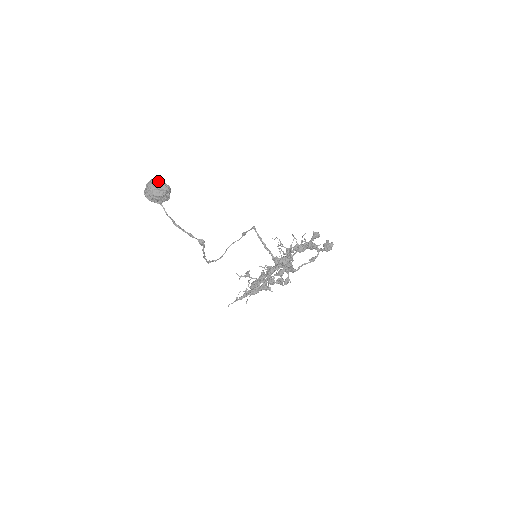
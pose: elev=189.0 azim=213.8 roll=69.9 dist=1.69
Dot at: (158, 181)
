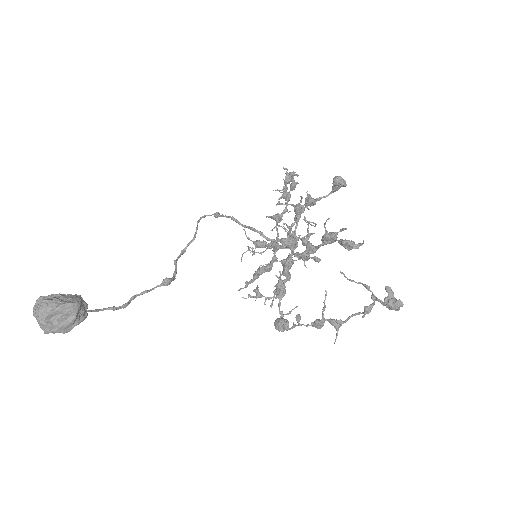
Dot at: (50, 311)
